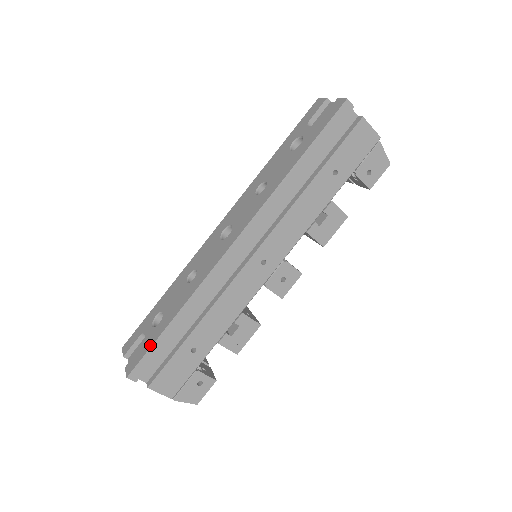
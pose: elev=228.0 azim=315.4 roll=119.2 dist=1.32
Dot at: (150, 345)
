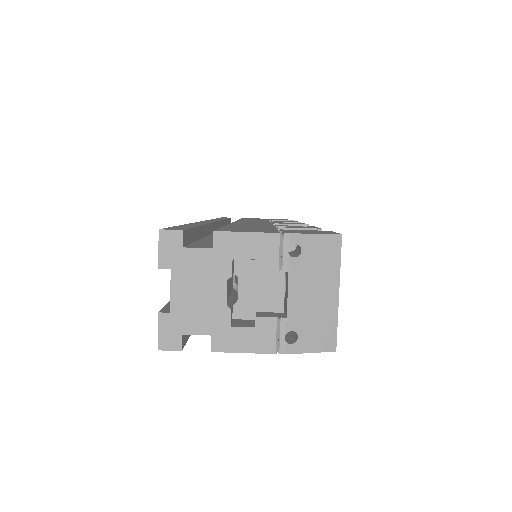
Dot at: occluded
